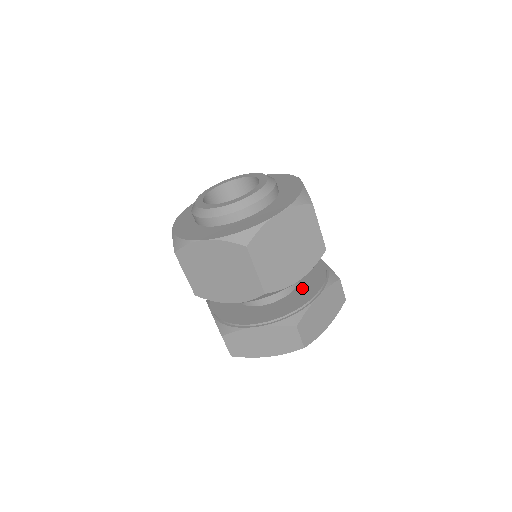
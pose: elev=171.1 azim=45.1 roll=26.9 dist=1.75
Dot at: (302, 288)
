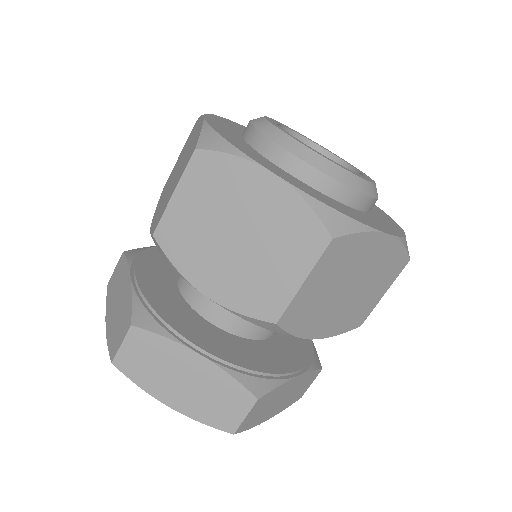
Dot at: (220, 335)
